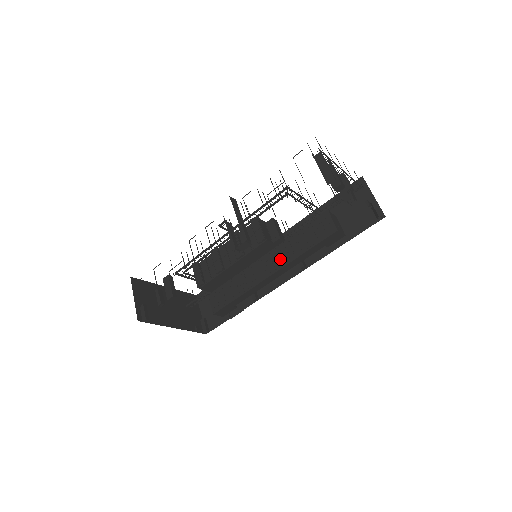
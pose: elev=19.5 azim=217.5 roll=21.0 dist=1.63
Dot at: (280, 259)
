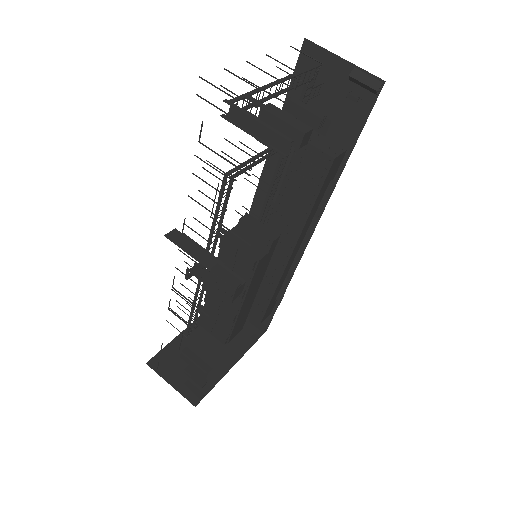
Dot at: (286, 233)
